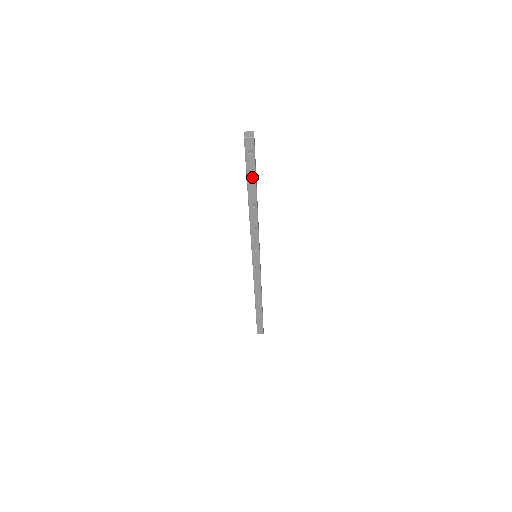
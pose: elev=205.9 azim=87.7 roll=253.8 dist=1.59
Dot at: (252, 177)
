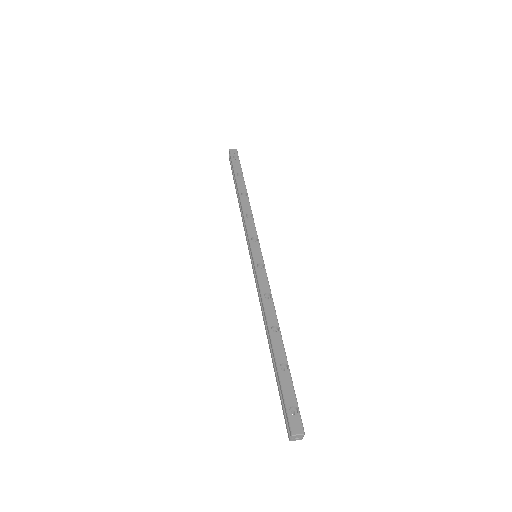
Dot at: occluded
